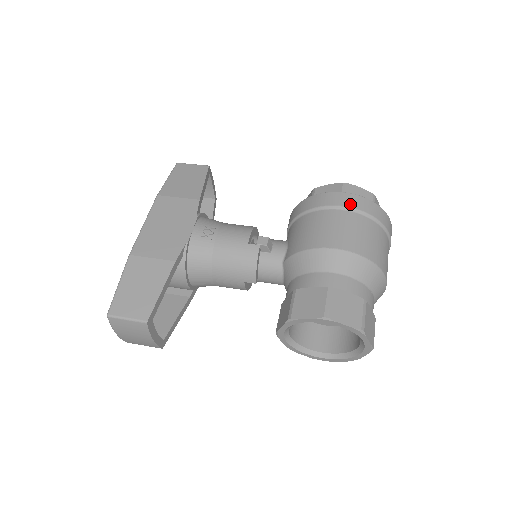
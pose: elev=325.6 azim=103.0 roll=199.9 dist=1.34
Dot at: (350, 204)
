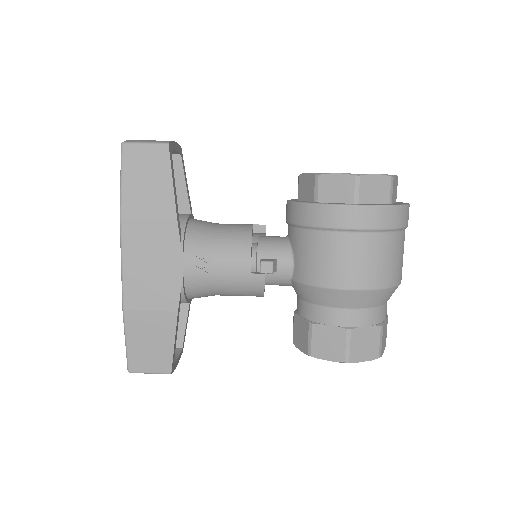
Dot at: (367, 224)
